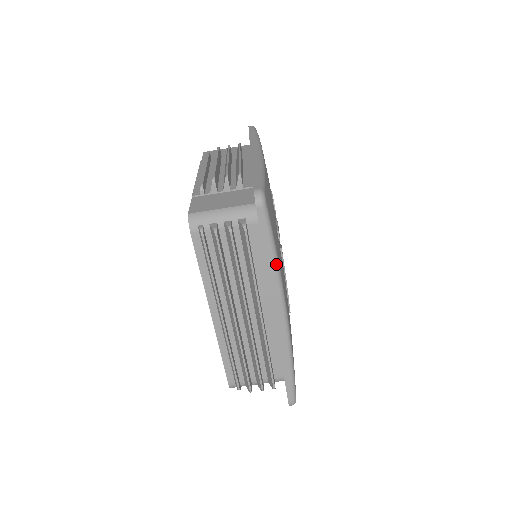
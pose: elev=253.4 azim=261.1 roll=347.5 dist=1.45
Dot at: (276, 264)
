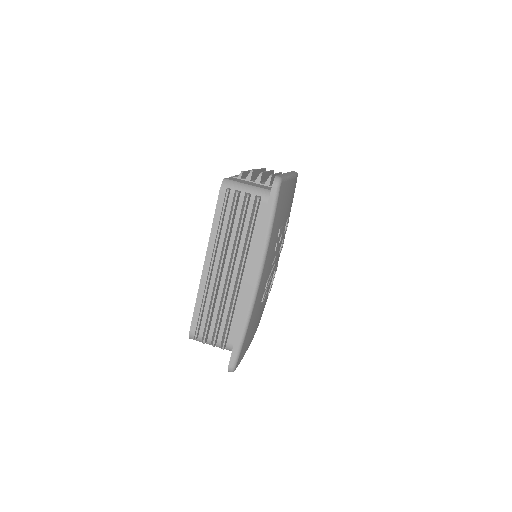
Dot at: (268, 236)
